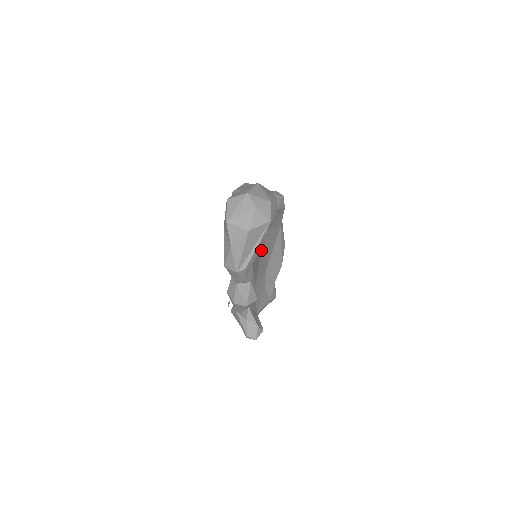
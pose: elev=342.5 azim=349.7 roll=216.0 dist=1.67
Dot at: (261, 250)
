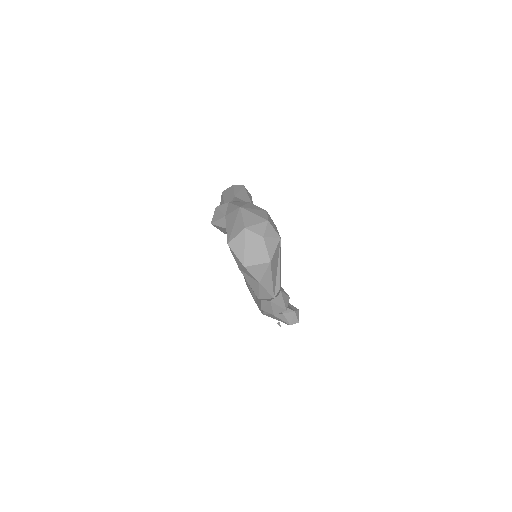
Dot at: occluded
